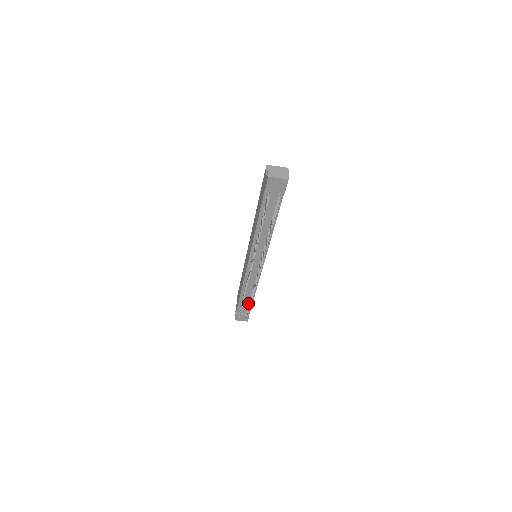
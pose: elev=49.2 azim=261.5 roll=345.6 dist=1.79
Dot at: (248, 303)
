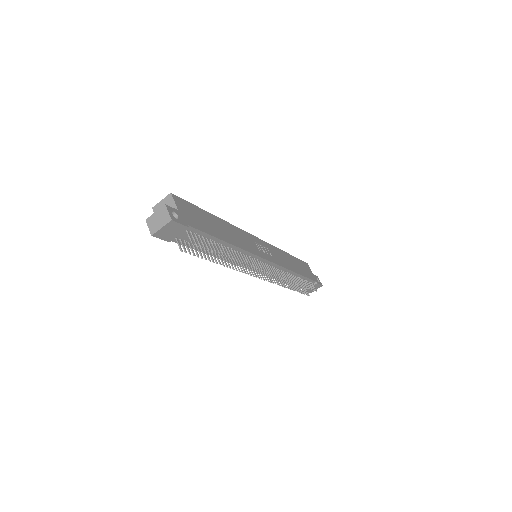
Dot at: (302, 280)
